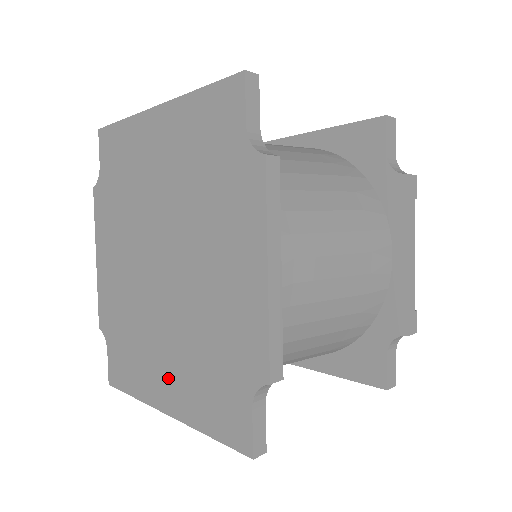
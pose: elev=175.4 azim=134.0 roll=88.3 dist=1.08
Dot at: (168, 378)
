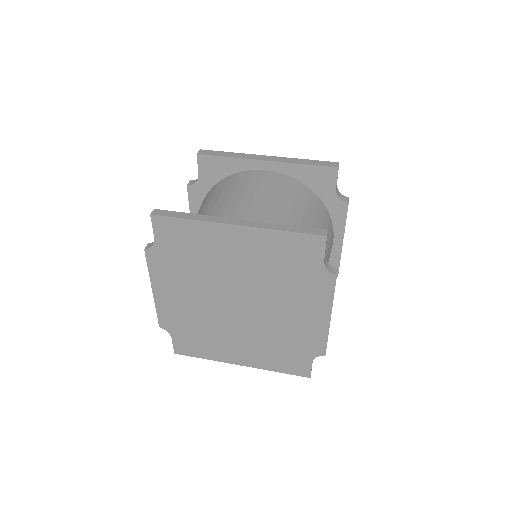
Dot at: (243, 352)
